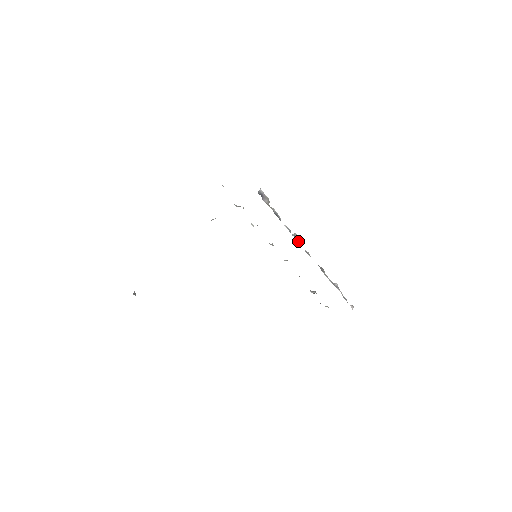
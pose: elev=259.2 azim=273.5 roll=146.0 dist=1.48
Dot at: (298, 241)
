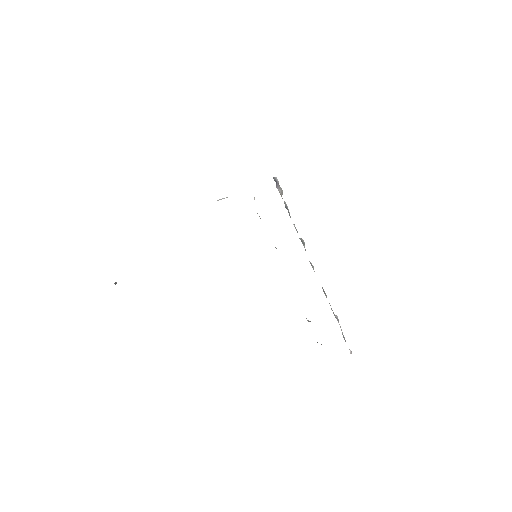
Dot at: (304, 247)
